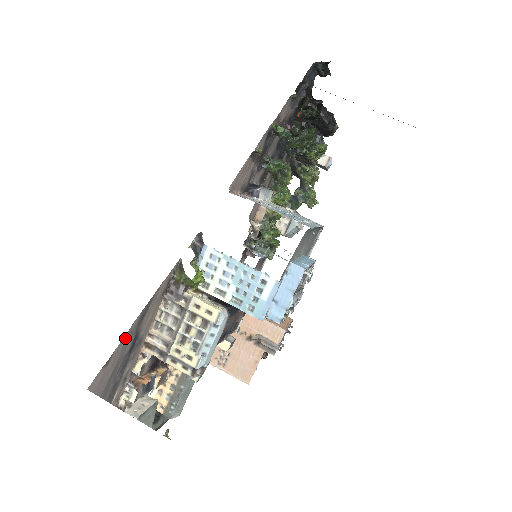
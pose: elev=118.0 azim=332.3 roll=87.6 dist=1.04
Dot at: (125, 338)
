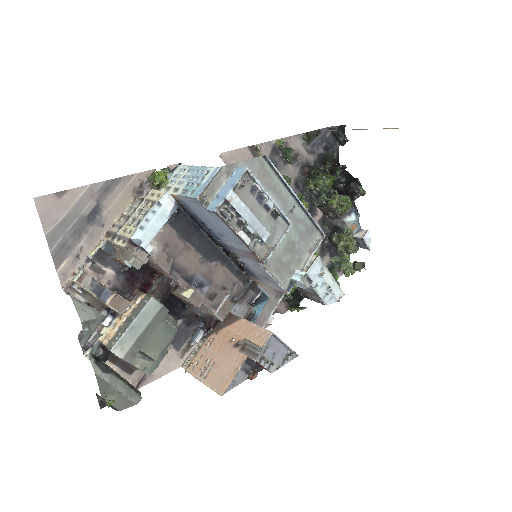
Dot at: (84, 190)
